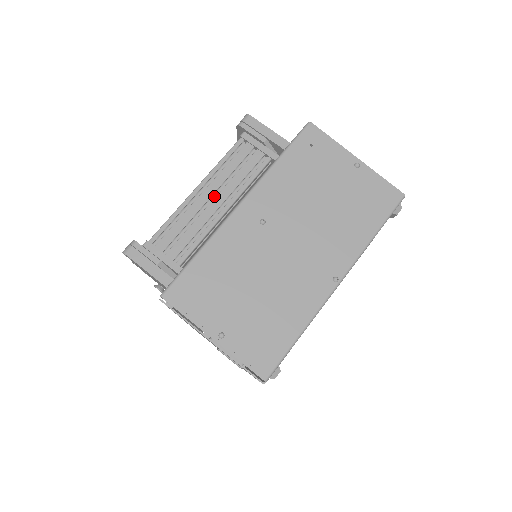
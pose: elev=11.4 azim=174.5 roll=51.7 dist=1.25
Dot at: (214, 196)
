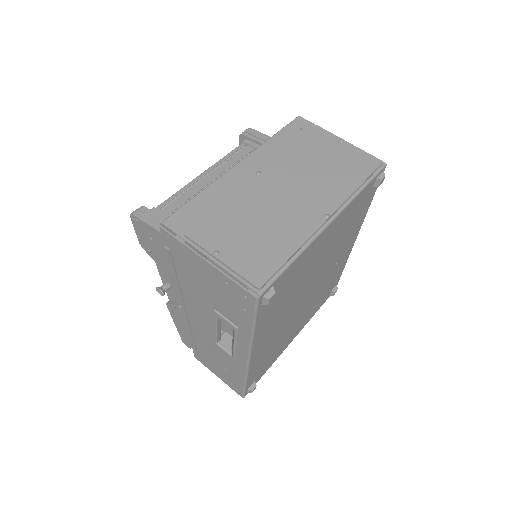
Dot at: occluded
